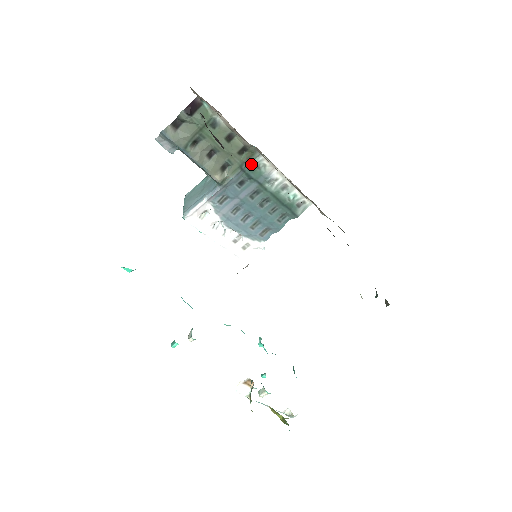
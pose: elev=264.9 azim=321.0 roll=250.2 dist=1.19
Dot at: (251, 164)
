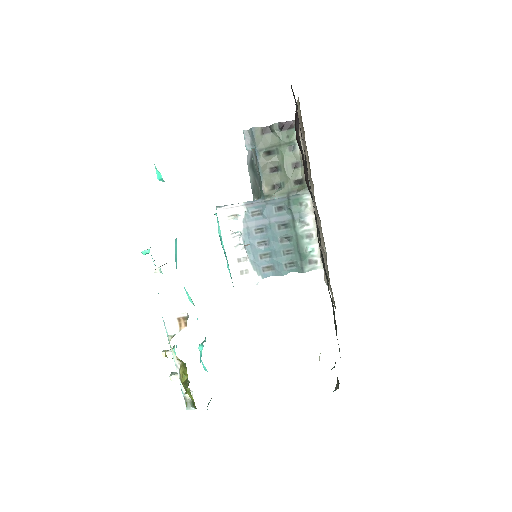
Dot at: (298, 197)
